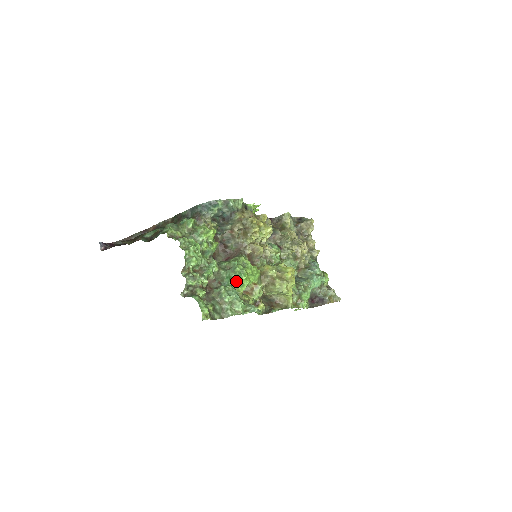
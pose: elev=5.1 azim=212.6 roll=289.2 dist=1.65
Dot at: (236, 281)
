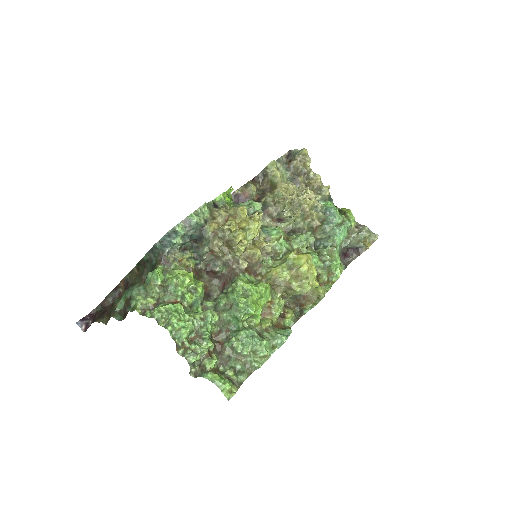
Dot at: (246, 317)
